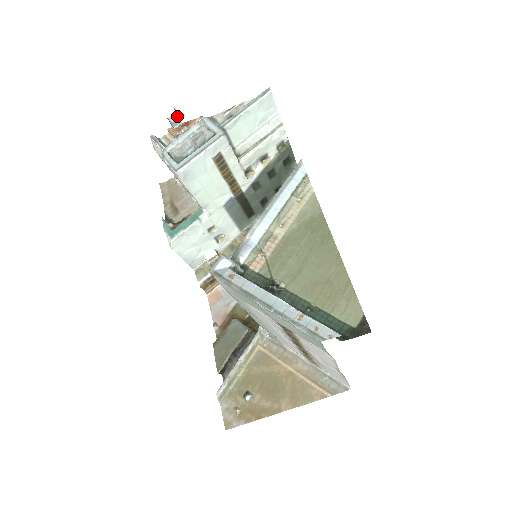
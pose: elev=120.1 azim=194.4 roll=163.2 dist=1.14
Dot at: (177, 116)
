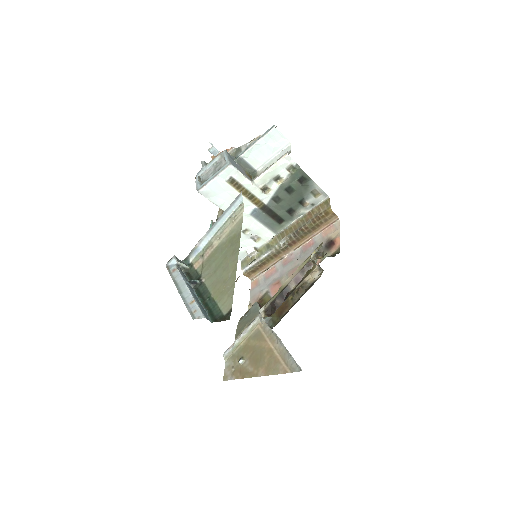
Dot at: (214, 148)
